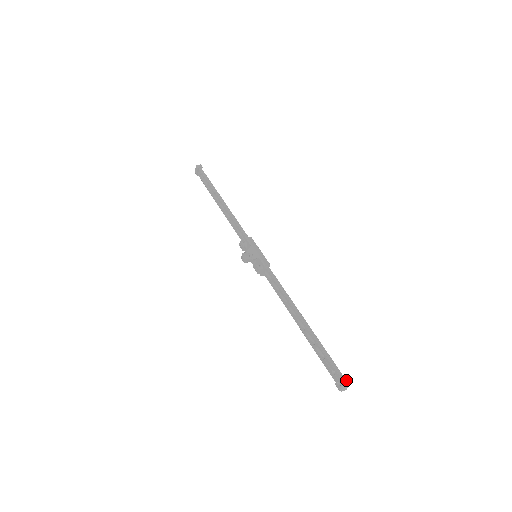
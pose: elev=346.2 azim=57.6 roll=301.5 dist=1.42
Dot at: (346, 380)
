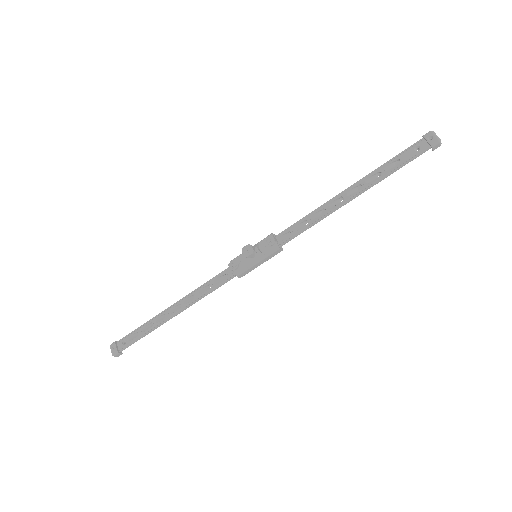
Dot at: (427, 134)
